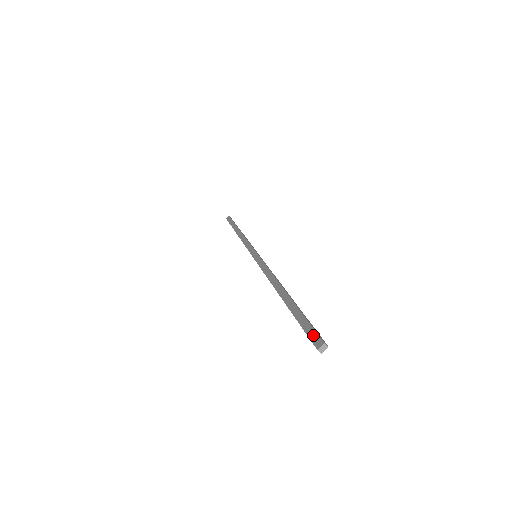
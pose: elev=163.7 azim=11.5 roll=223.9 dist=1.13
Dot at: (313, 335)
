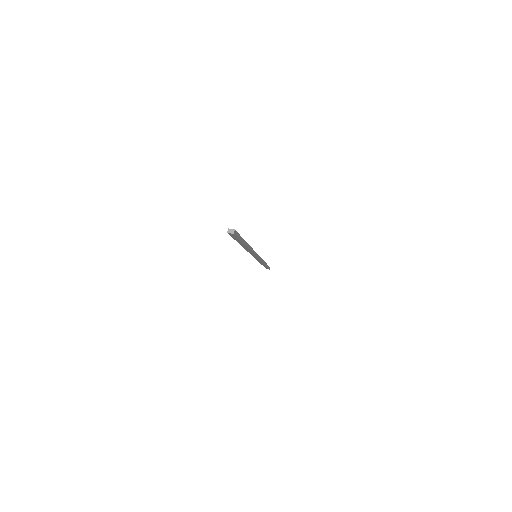
Dot at: occluded
